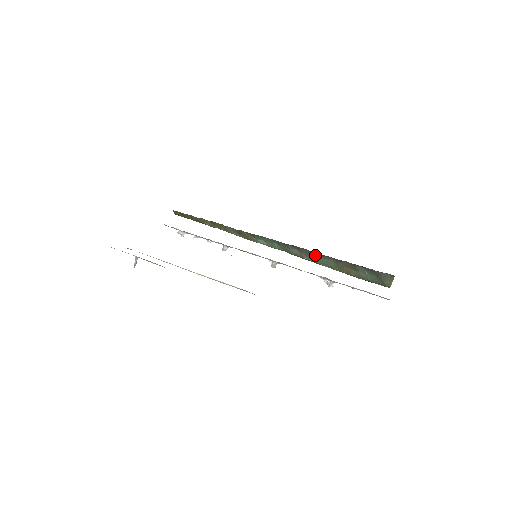
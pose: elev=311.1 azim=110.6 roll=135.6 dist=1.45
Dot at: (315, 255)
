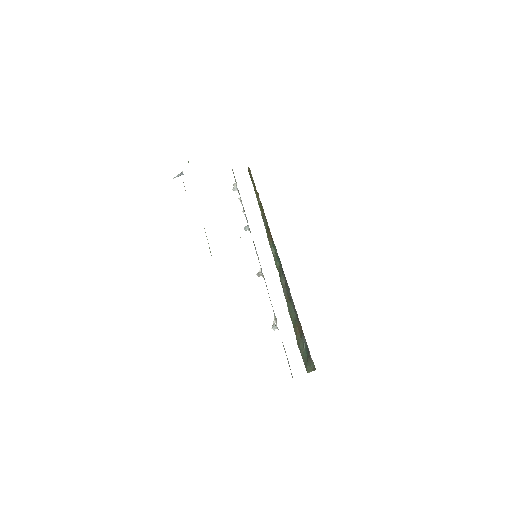
Dot at: (290, 298)
